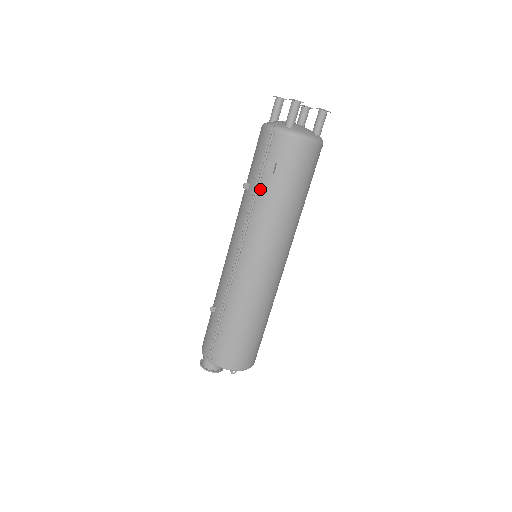
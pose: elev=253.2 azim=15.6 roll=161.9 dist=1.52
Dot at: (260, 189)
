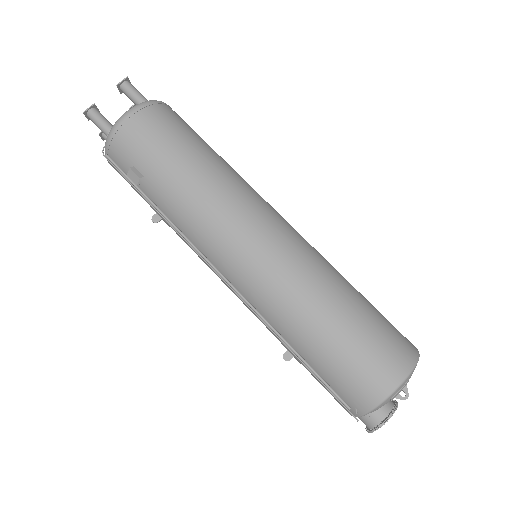
Dot at: (157, 203)
